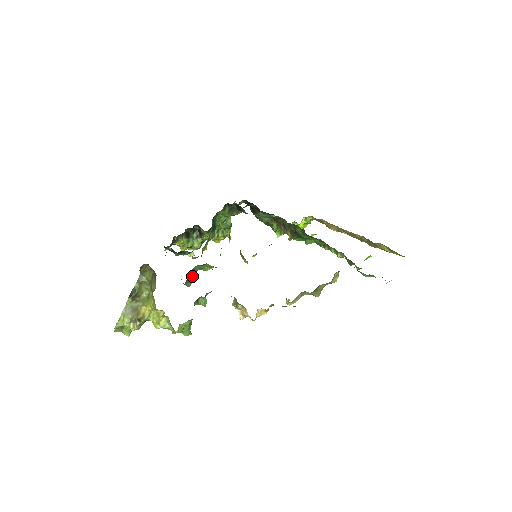
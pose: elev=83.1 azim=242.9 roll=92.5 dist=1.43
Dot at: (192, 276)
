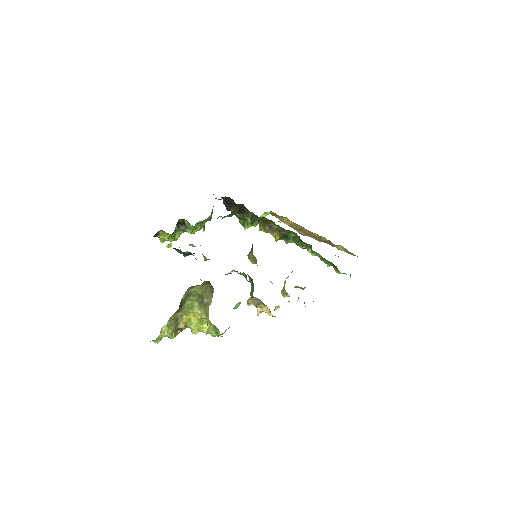
Dot at: occluded
